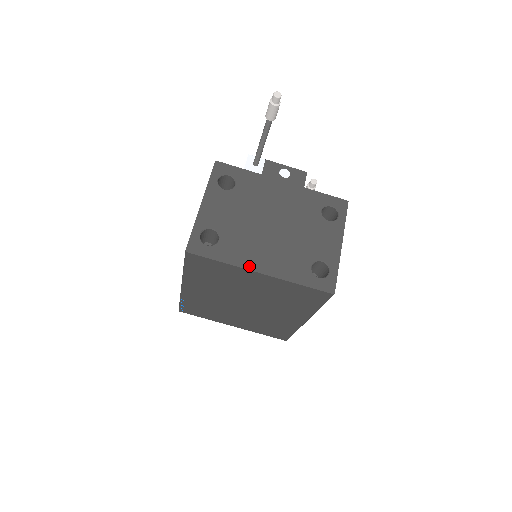
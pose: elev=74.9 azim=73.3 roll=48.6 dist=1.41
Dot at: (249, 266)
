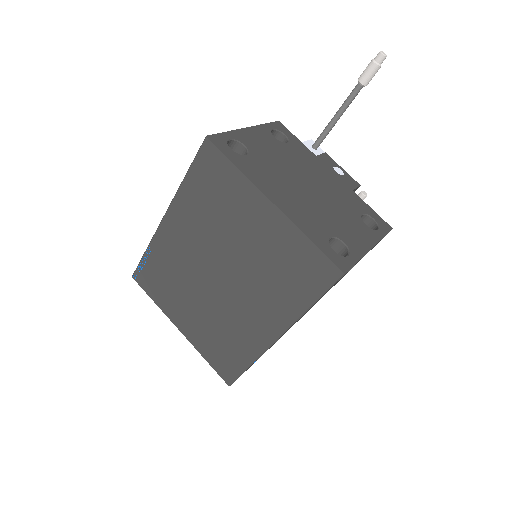
Dot at: (264, 189)
